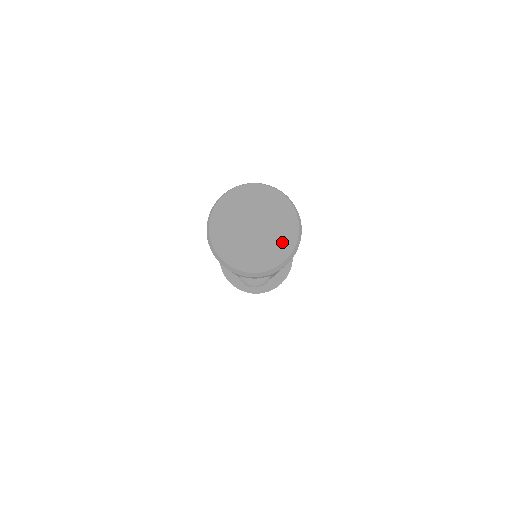
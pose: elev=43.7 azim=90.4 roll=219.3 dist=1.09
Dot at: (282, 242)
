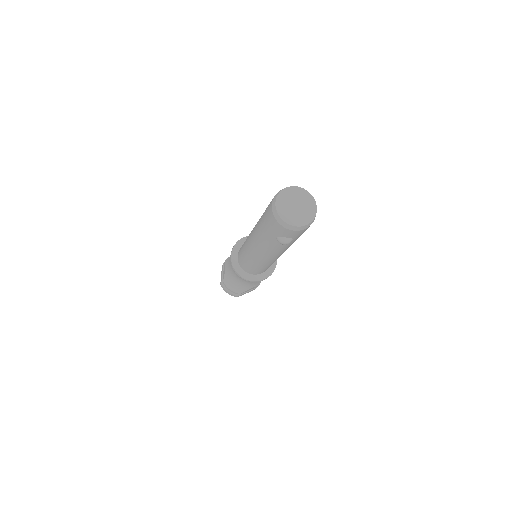
Dot at: (309, 215)
